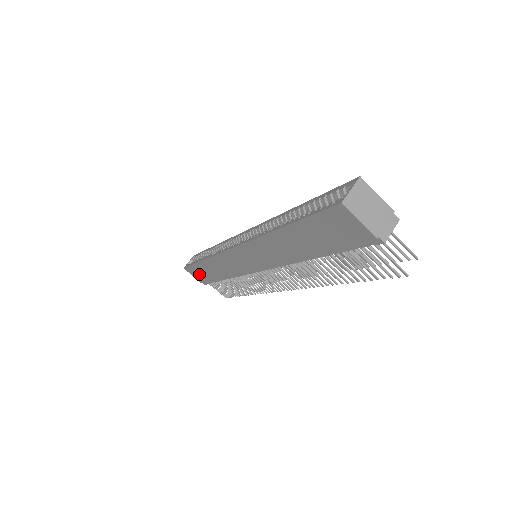
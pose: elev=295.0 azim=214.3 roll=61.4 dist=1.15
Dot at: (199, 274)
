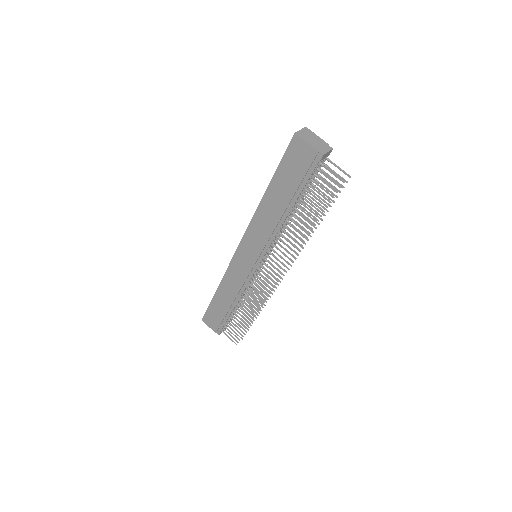
Dot at: (214, 317)
